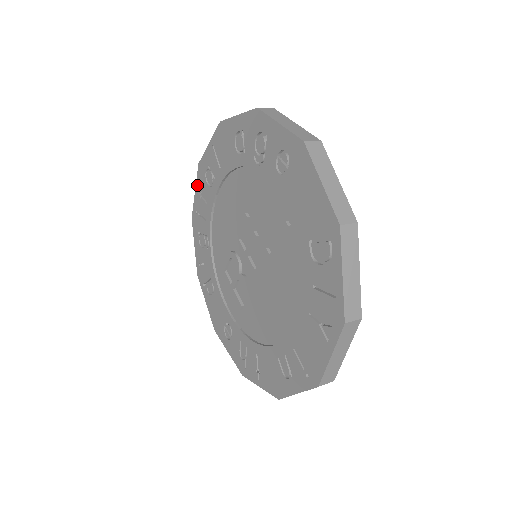
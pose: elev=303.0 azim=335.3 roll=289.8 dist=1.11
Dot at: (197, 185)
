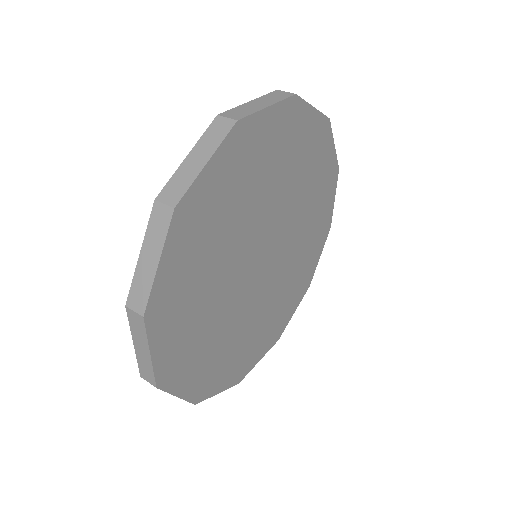
Dot at: occluded
